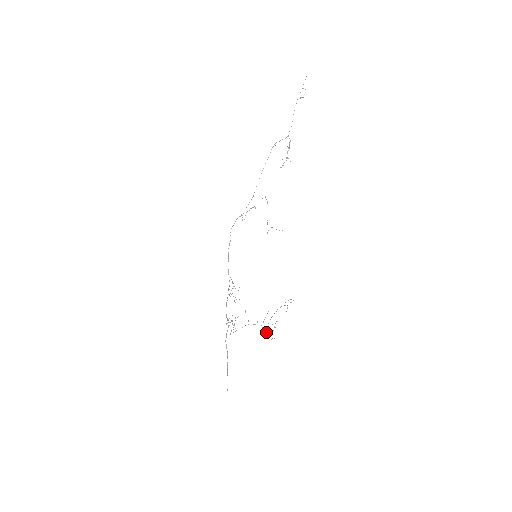
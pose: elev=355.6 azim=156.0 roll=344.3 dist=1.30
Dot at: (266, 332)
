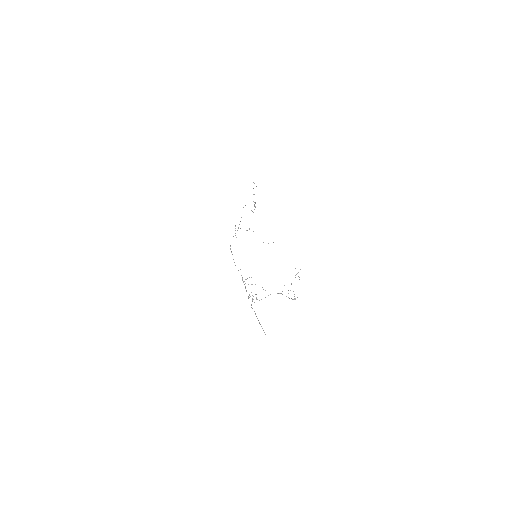
Dot at: occluded
